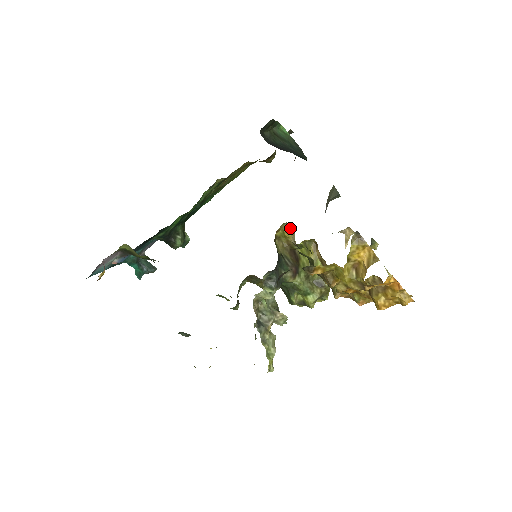
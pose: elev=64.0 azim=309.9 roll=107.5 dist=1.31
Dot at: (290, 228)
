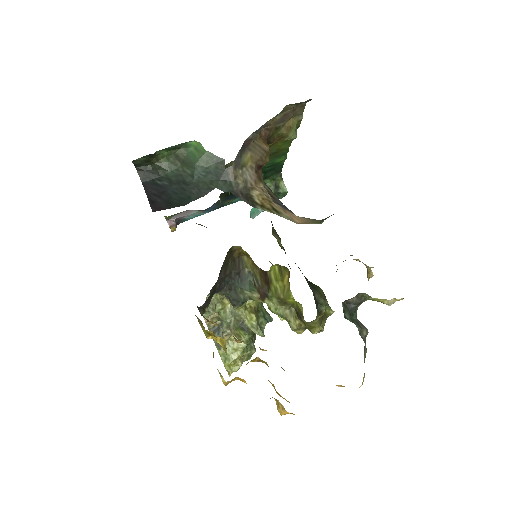
Dot at: (242, 252)
